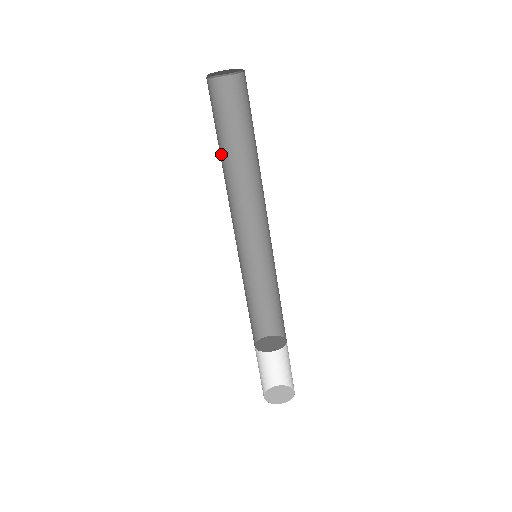
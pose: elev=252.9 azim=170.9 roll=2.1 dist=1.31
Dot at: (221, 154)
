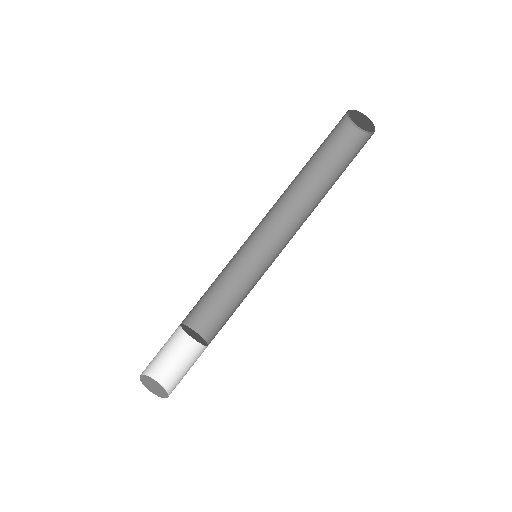
Dot at: (310, 172)
